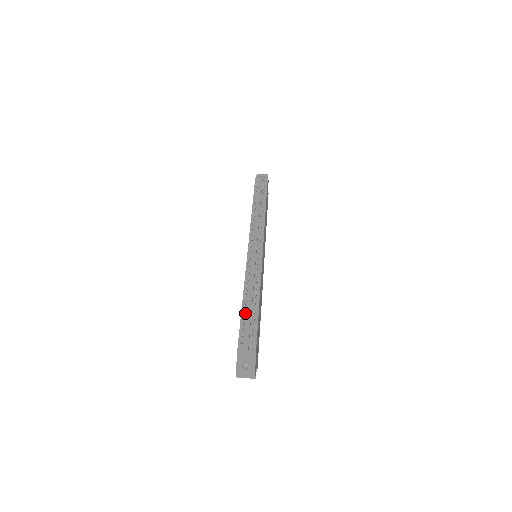
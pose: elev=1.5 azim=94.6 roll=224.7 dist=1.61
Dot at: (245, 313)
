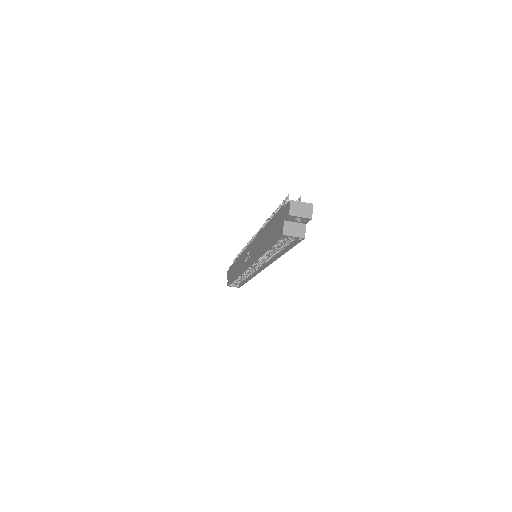
Dot at: occluded
